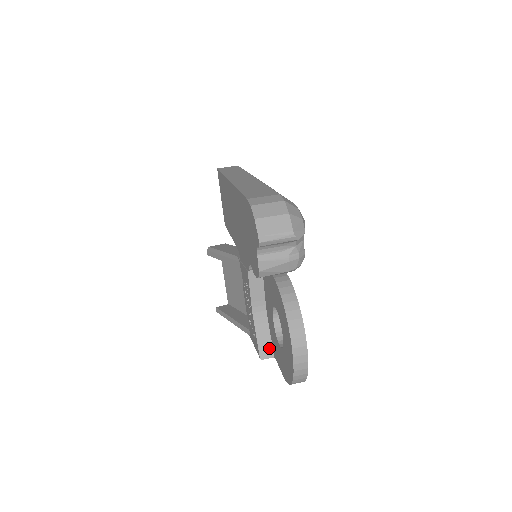
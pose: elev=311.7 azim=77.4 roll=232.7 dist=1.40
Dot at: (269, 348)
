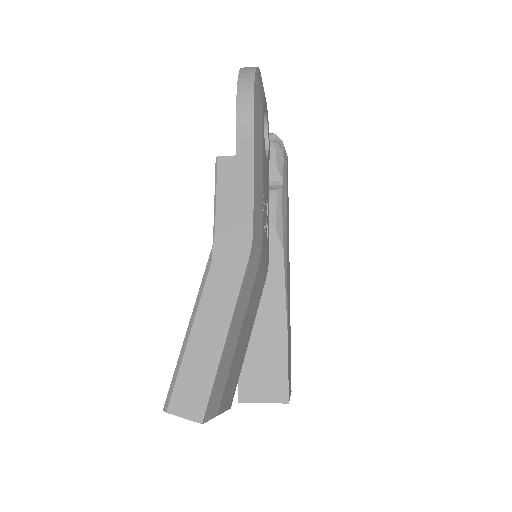
Dot at: occluded
